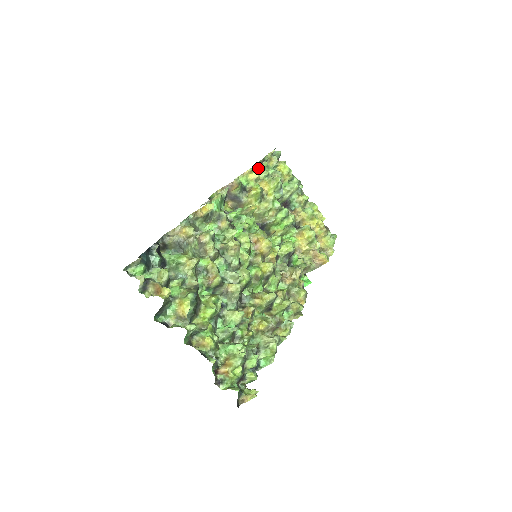
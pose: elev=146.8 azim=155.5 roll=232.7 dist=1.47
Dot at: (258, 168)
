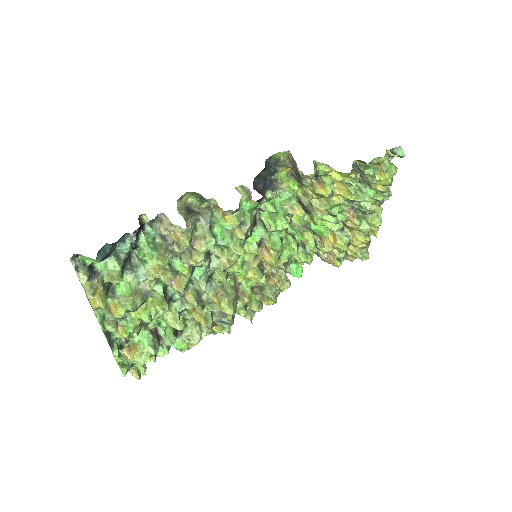
Dot at: (349, 174)
